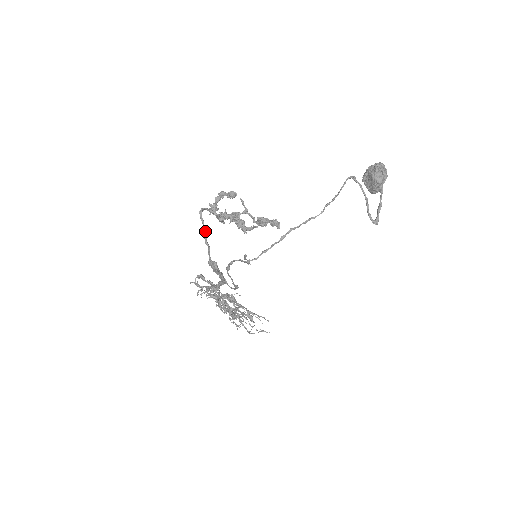
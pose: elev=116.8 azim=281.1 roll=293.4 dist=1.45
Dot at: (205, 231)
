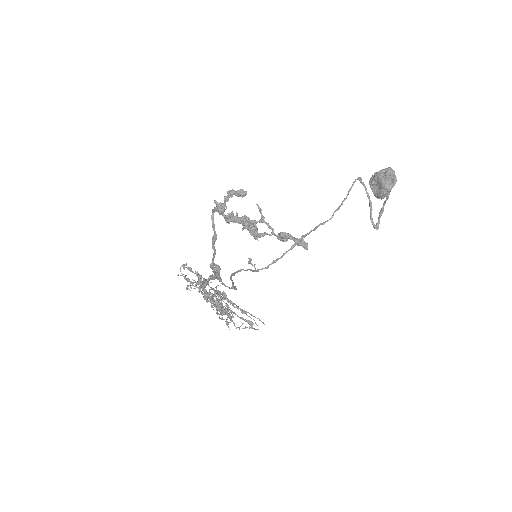
Dot at: (215, 236)
